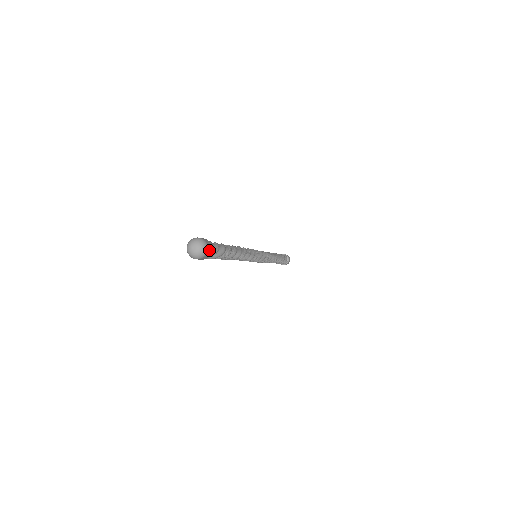
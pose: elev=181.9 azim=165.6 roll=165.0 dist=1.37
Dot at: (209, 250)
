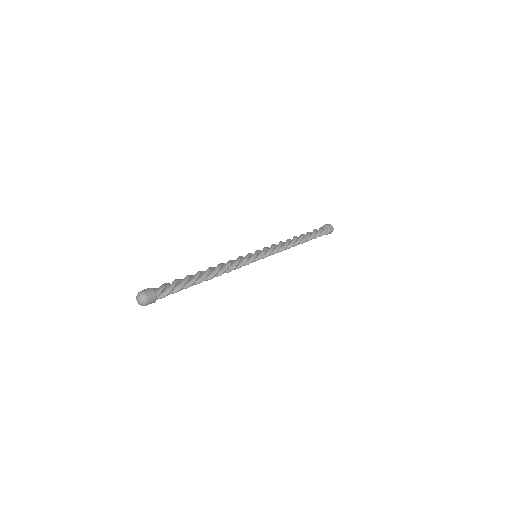
Dot at: (151, 303)
